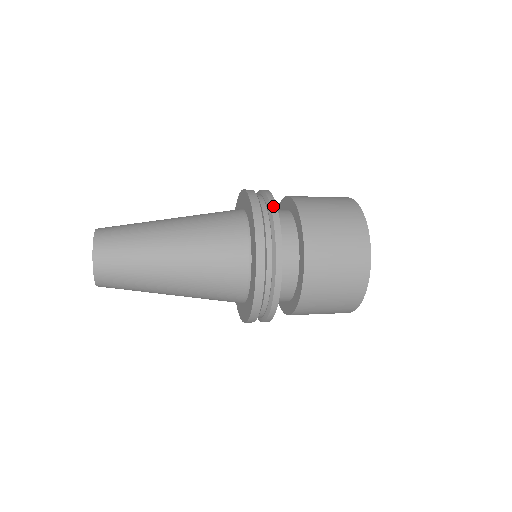
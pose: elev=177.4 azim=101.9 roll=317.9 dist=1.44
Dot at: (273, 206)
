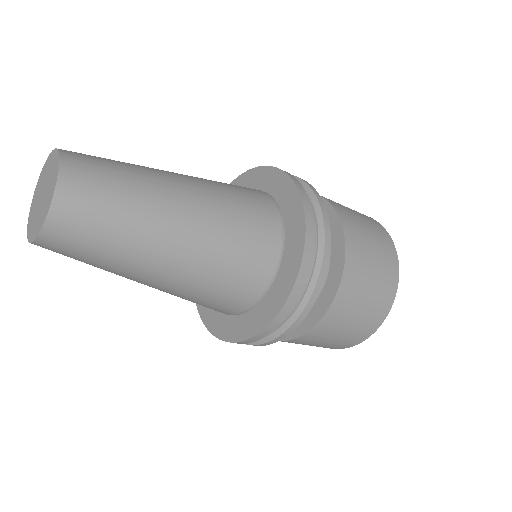
Dot at: occluded
